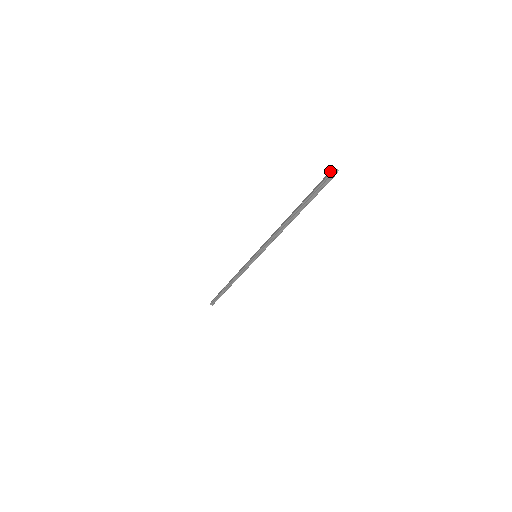
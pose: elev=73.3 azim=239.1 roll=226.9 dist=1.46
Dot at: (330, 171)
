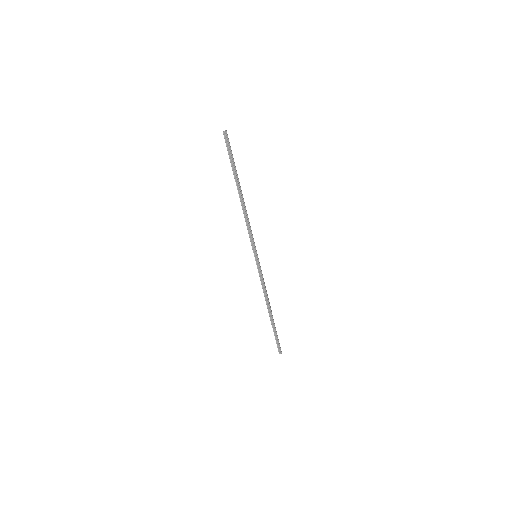
Dot at: occluded
